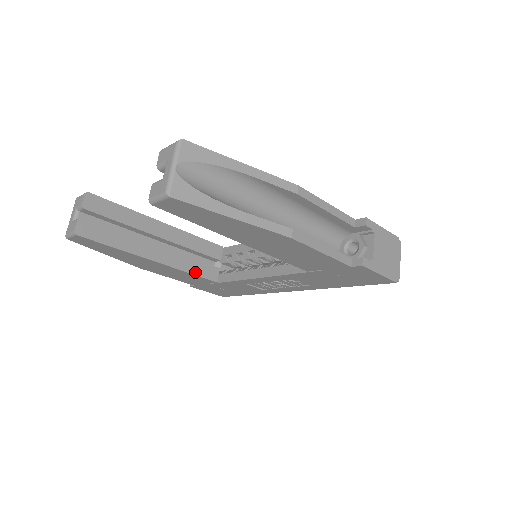
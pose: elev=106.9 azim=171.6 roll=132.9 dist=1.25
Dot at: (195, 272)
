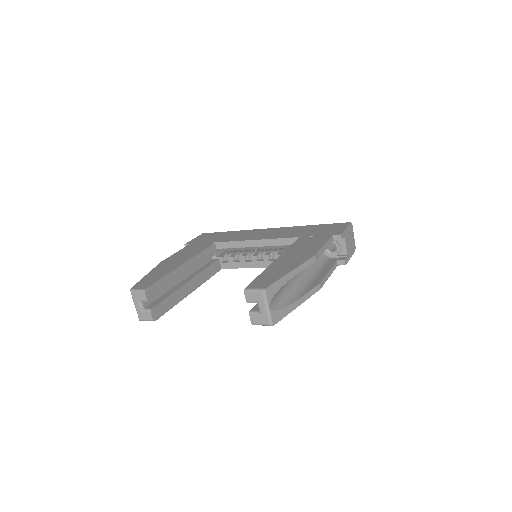
Dot at: (210, 276)
